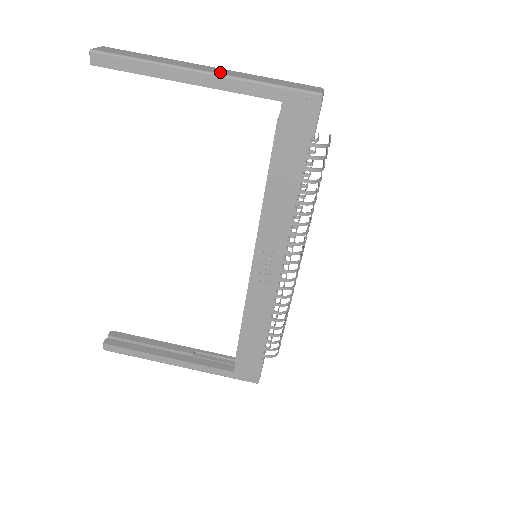
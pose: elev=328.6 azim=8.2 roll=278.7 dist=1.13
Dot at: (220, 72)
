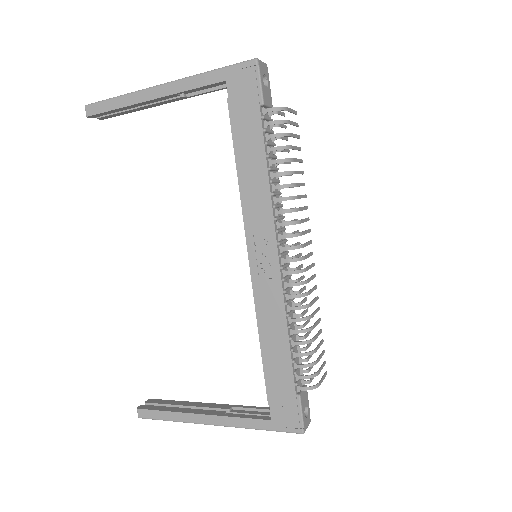
Dot at: (176, 81)
